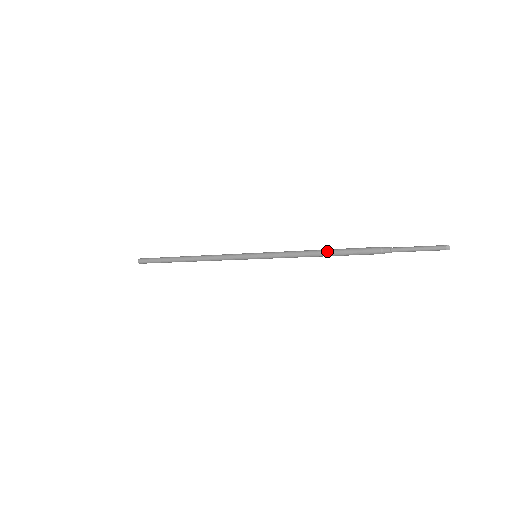
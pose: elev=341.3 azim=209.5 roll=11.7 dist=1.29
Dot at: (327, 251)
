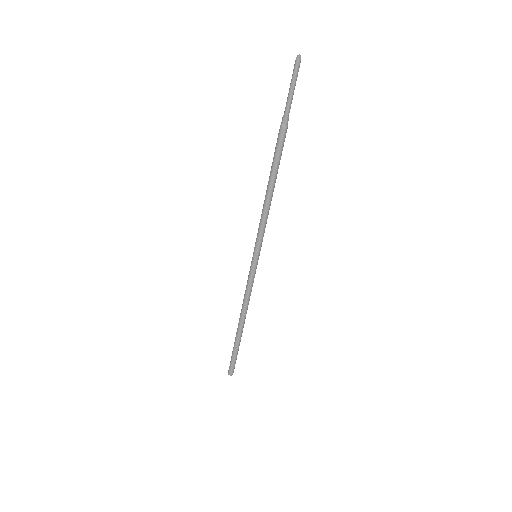
Dot at: (268, 181)
